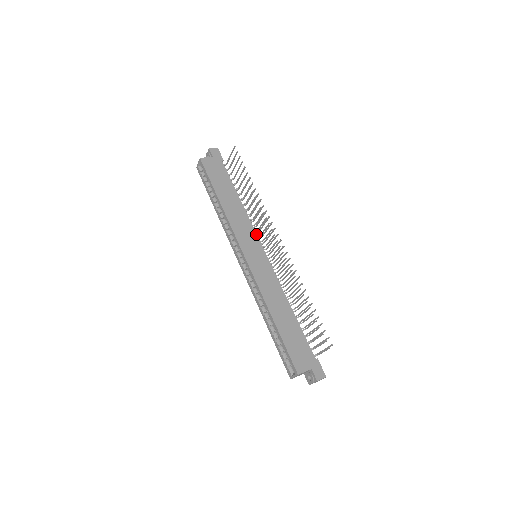
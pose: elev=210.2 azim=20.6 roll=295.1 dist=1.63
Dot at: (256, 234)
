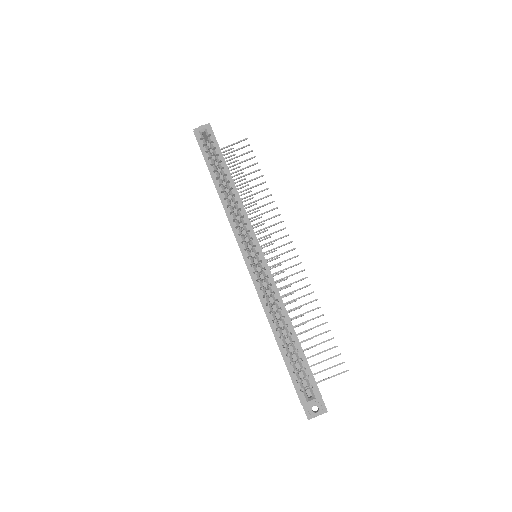
Dot at: occluded
